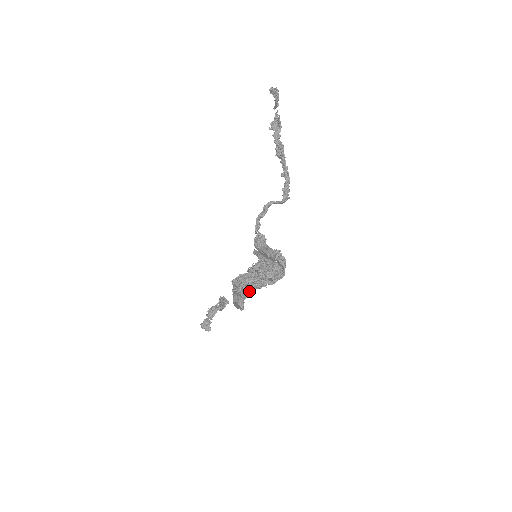
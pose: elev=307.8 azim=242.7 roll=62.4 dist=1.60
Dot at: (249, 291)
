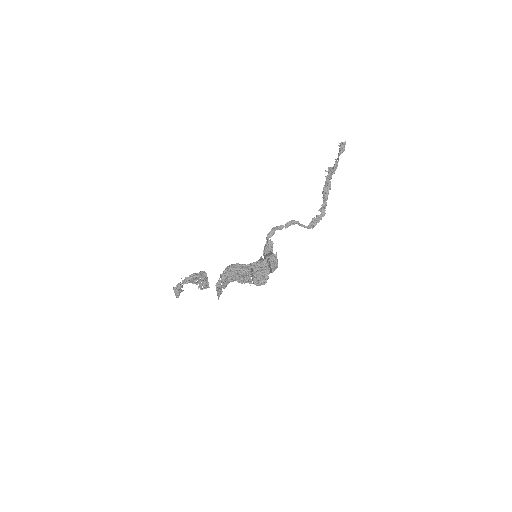
Dot at: (229, 274)
